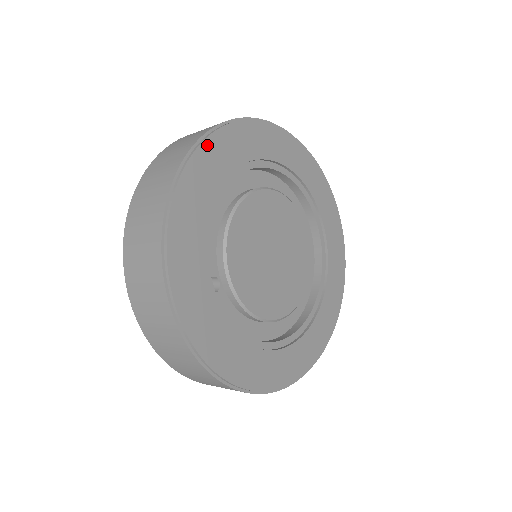
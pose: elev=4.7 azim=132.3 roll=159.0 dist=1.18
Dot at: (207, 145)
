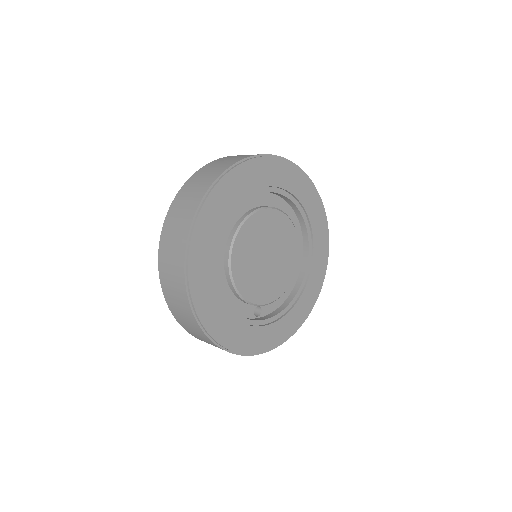
Dot at: (196, 300)
